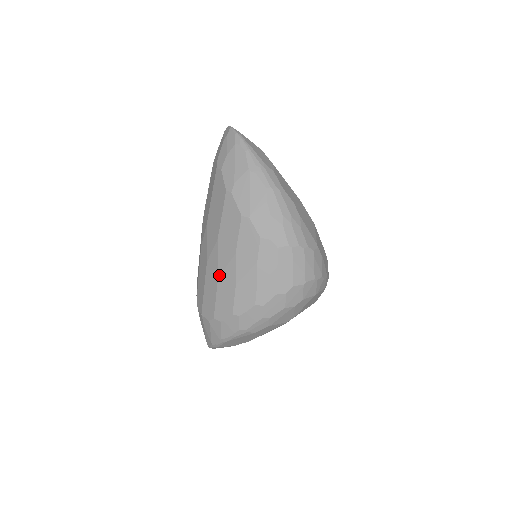
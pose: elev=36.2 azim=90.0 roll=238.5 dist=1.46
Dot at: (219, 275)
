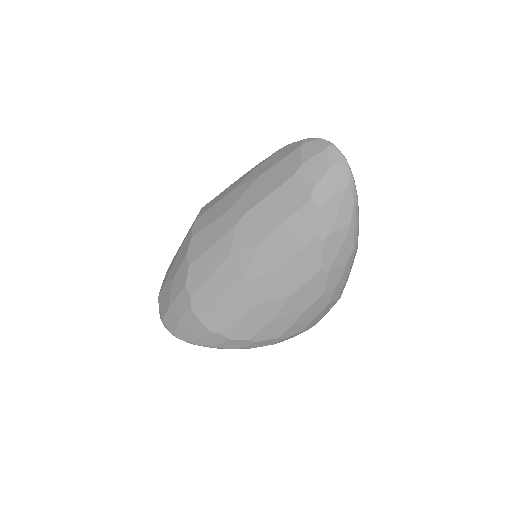
Dot at: (256, 304)
